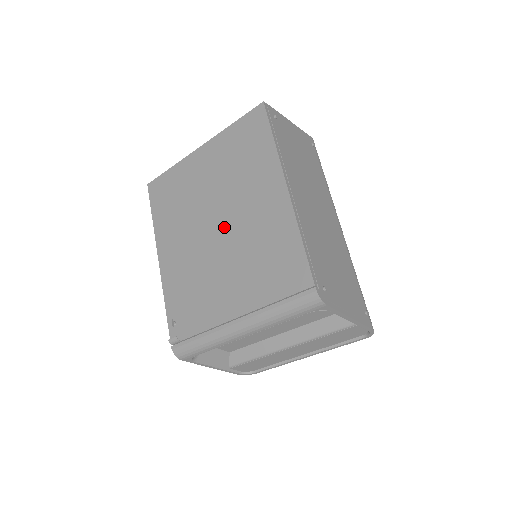
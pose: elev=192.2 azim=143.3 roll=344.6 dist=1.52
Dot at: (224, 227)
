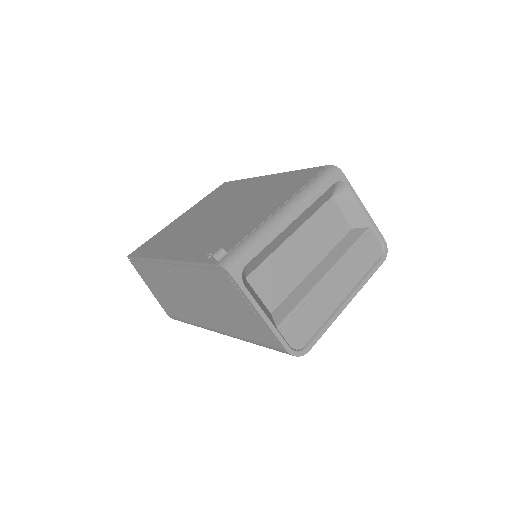
Dot at: (229, 209)
